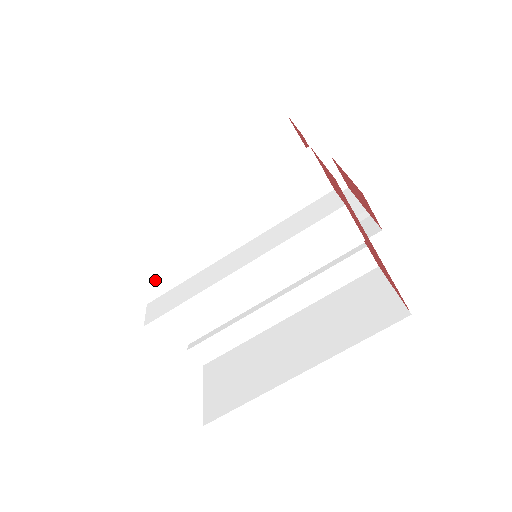
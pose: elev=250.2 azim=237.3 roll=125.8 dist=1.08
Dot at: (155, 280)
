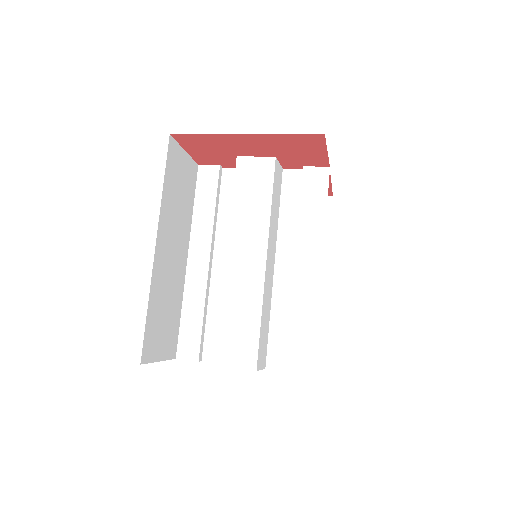
Dot at: (210, 339)
